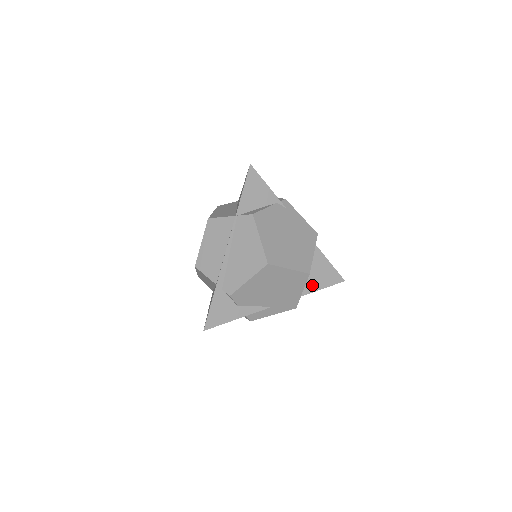
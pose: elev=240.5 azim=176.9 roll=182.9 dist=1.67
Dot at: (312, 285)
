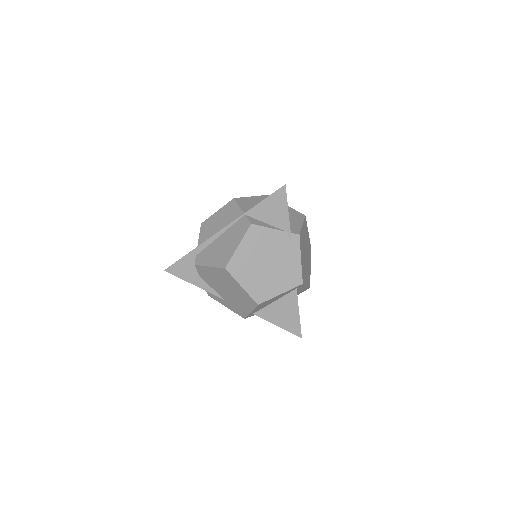
Dot at: (270, 315)
